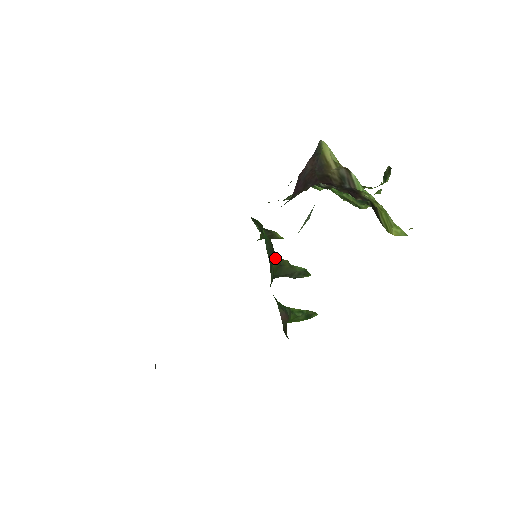
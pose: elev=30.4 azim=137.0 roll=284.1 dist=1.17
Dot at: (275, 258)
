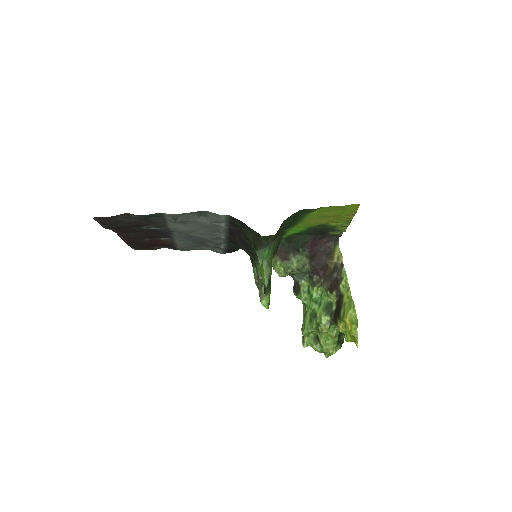
Dot at: occluded
